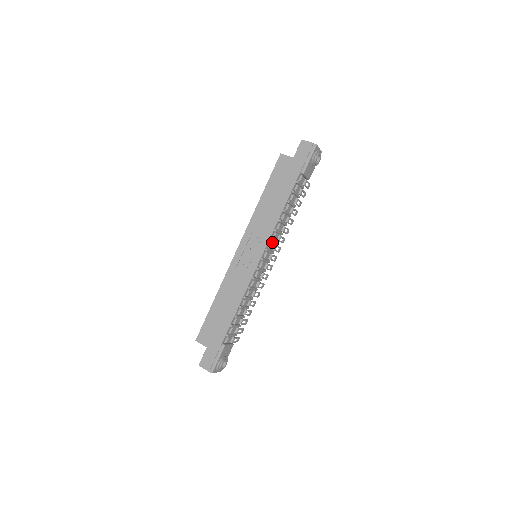
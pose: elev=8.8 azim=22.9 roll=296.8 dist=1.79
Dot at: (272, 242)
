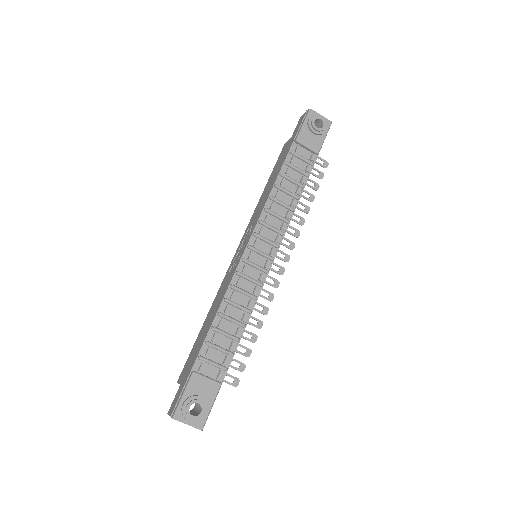
Dot at: (268, 229)
